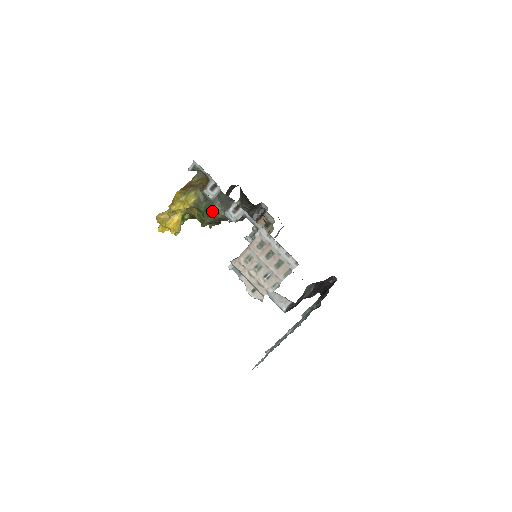
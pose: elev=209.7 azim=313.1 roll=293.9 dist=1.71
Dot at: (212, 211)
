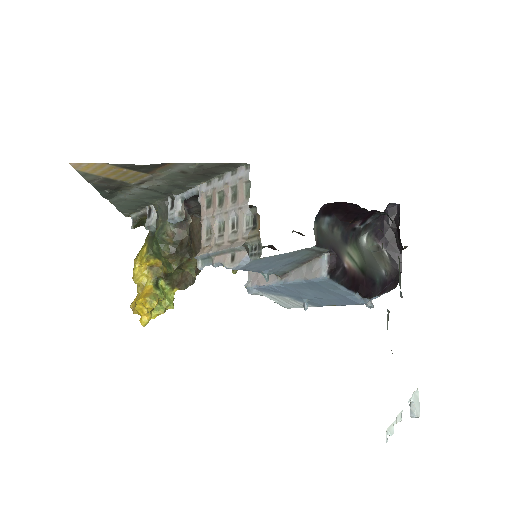
Dot at: (157, 233)
